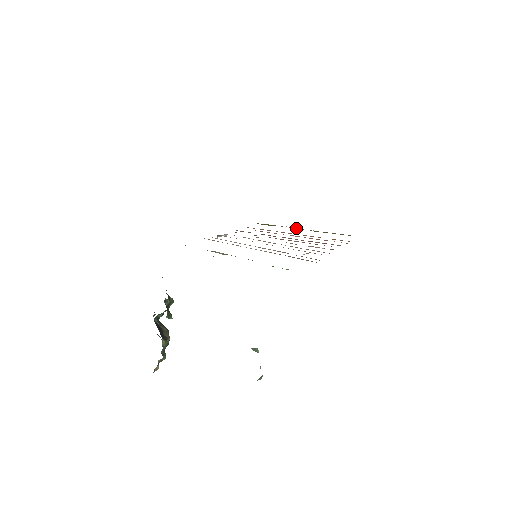
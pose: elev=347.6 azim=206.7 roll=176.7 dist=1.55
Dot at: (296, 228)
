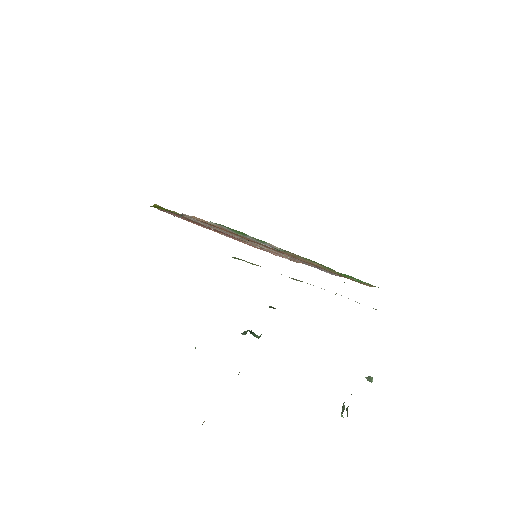
Dot at: occluded
